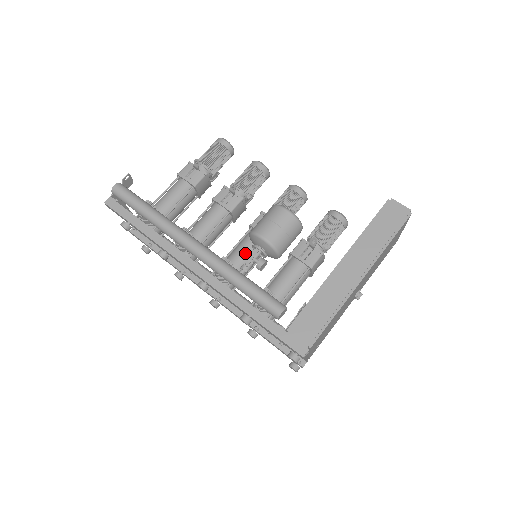
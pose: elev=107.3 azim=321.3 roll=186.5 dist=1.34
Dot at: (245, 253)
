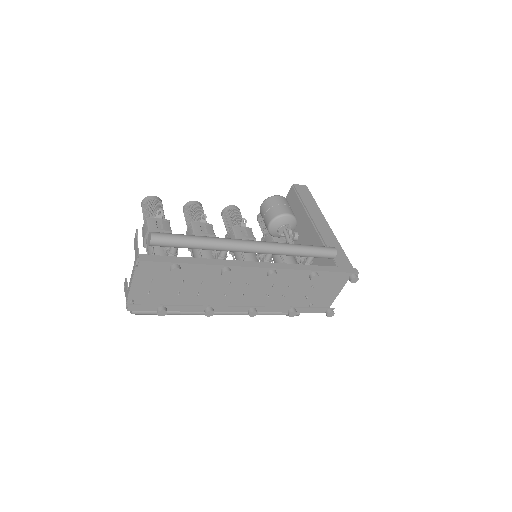
Dot at: (253, 254)
